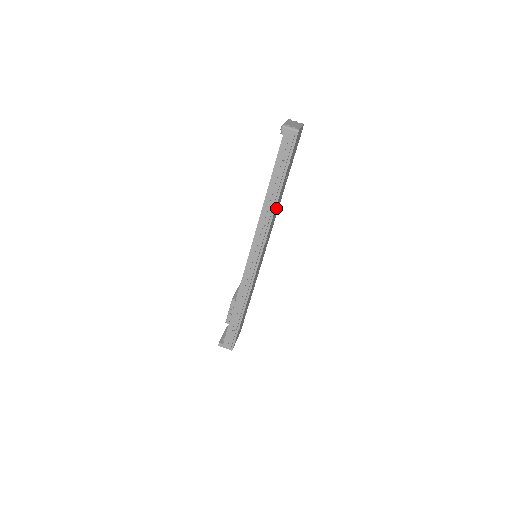
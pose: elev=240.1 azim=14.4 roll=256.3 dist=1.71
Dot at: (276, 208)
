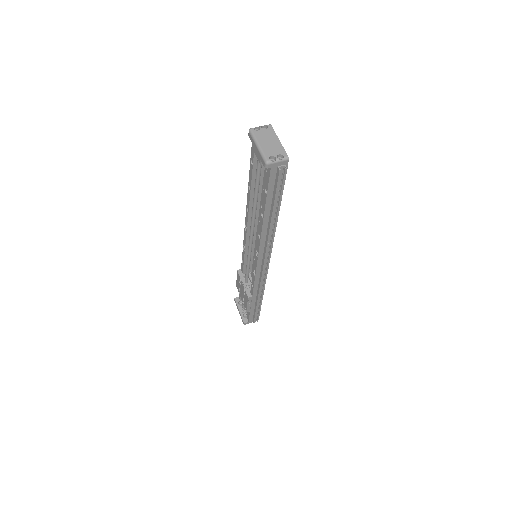
Dot at: occluded
